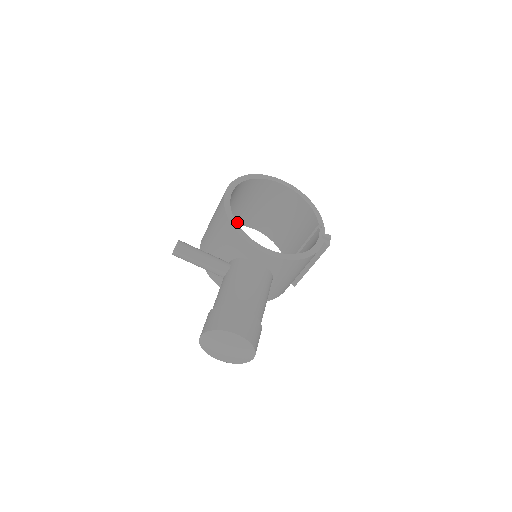
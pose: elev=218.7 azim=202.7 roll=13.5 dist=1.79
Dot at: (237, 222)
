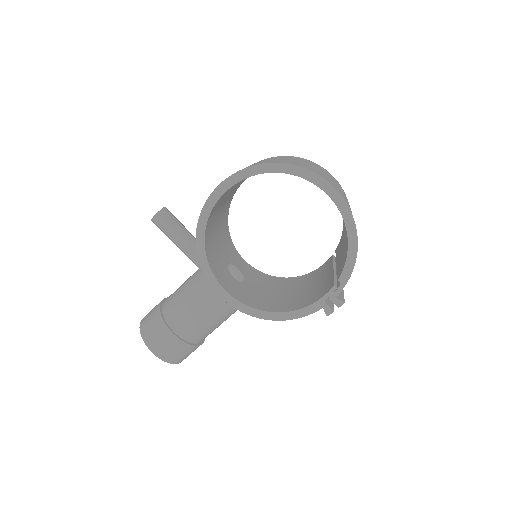
Dot at: occluded
